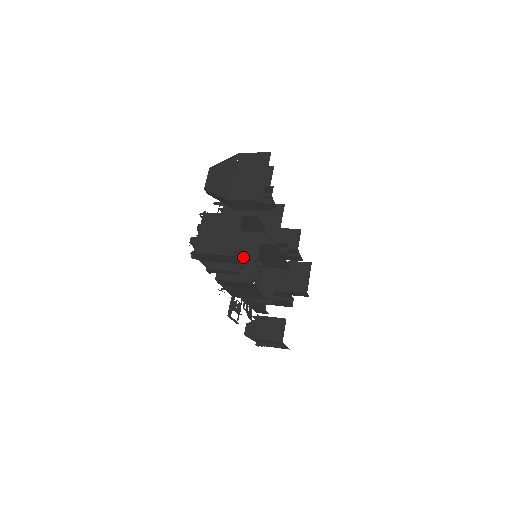
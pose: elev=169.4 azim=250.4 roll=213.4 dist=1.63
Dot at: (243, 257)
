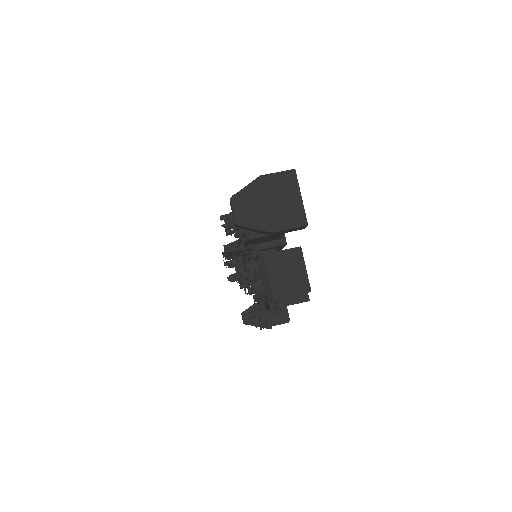
Dot at: occluded
